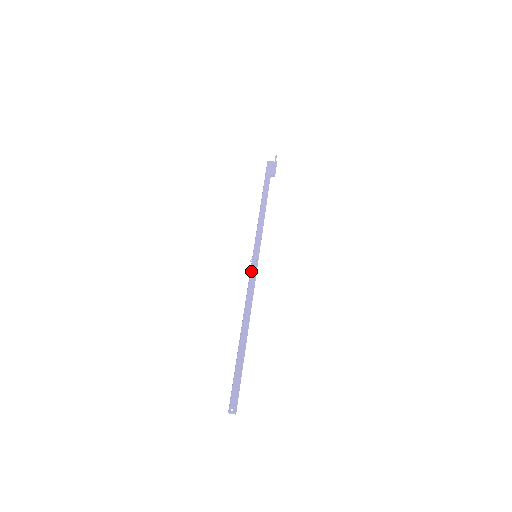
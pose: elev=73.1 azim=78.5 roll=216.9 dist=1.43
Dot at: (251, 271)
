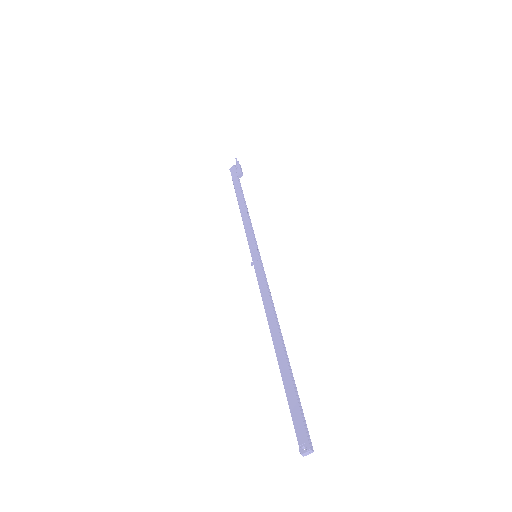
Dot at: (256, 274)
